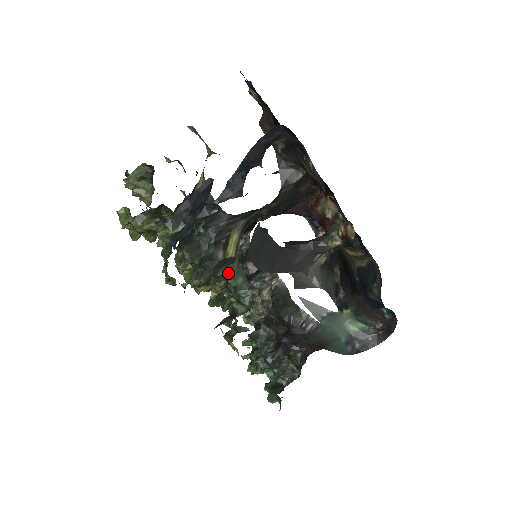
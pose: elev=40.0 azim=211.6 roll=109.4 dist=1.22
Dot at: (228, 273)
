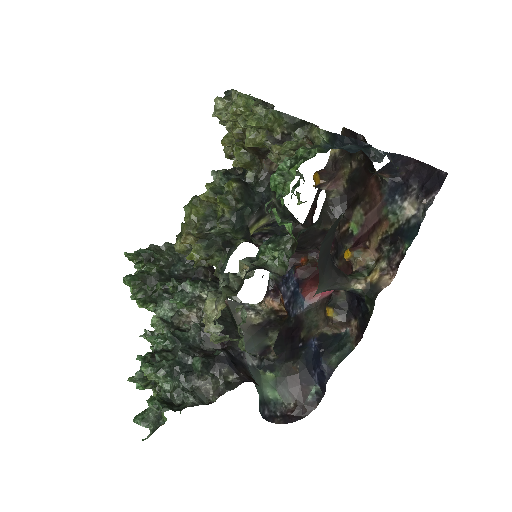
Dot at: (229, 247)
